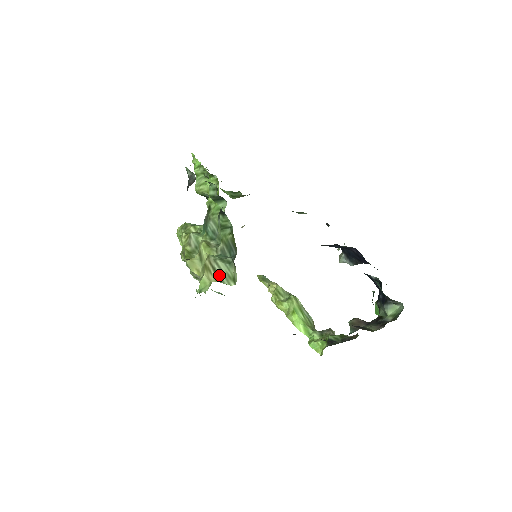
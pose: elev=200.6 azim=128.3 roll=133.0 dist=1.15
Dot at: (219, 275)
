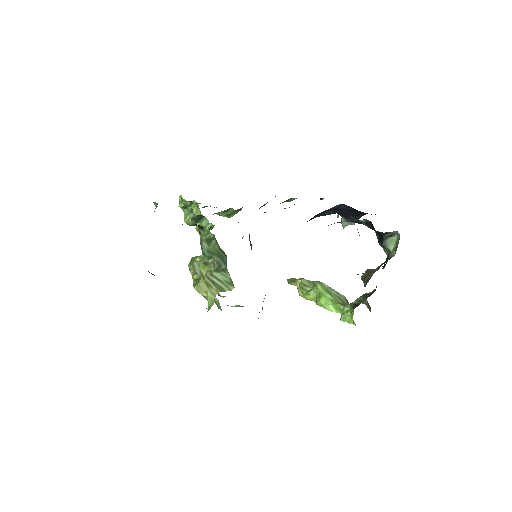
Dot at: (219, 286)
